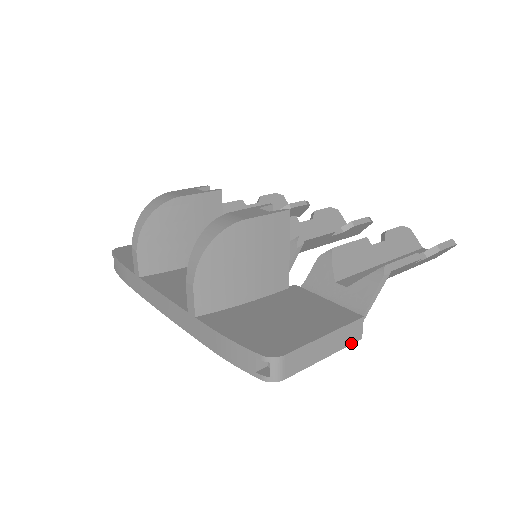
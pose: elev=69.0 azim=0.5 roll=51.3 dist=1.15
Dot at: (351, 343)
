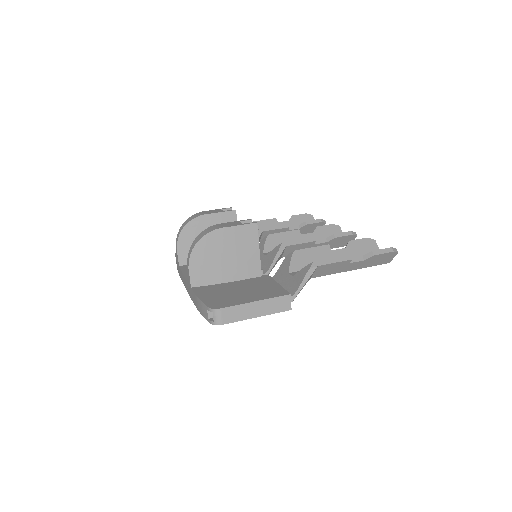
Dot at: (281, 311)
